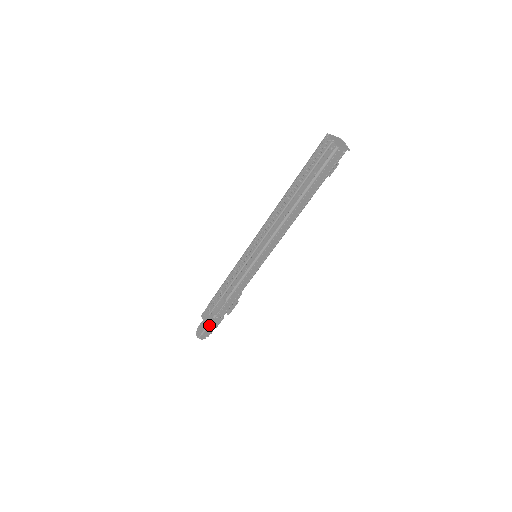
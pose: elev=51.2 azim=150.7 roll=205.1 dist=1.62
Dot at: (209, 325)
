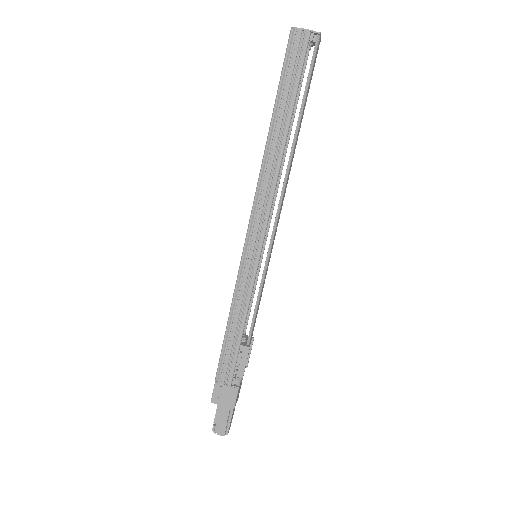
Dot at: (235, 402)
